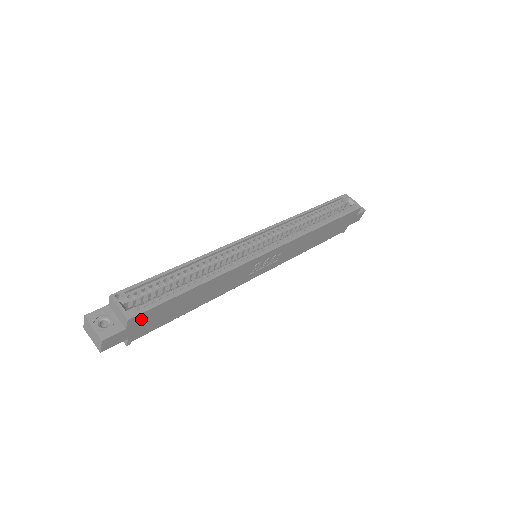
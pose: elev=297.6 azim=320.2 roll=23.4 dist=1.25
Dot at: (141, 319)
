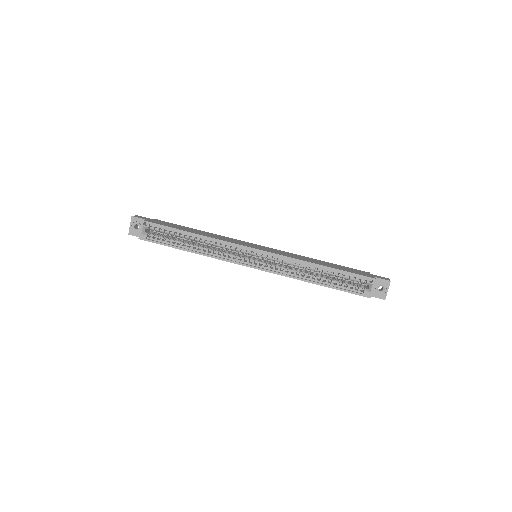
Dot at: occluded
